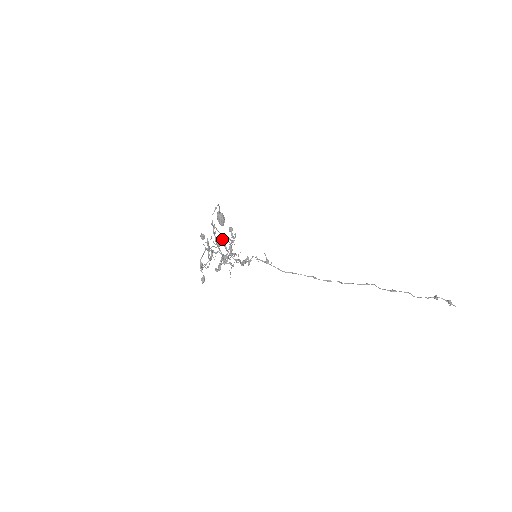
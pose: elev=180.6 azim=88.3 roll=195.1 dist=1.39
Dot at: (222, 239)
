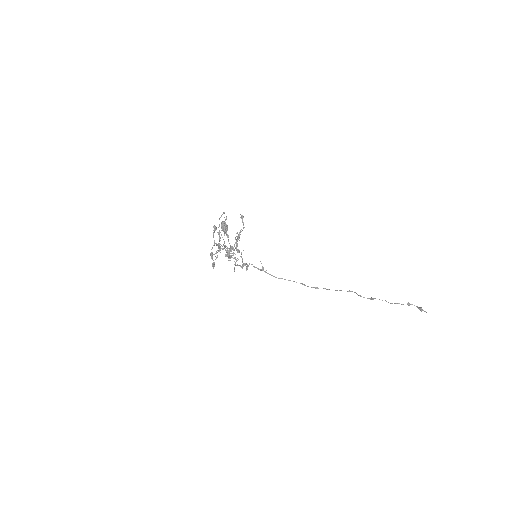
Dot at: occluded
